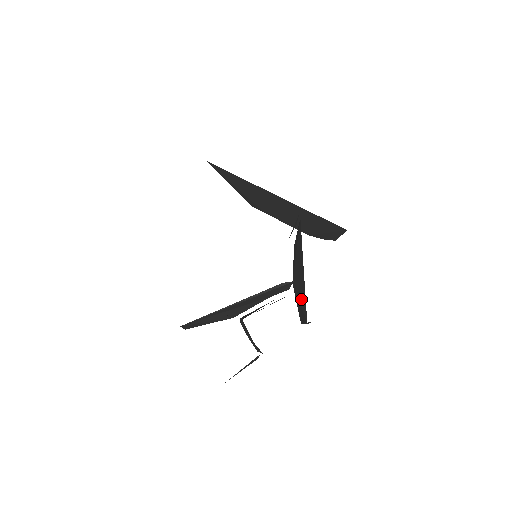
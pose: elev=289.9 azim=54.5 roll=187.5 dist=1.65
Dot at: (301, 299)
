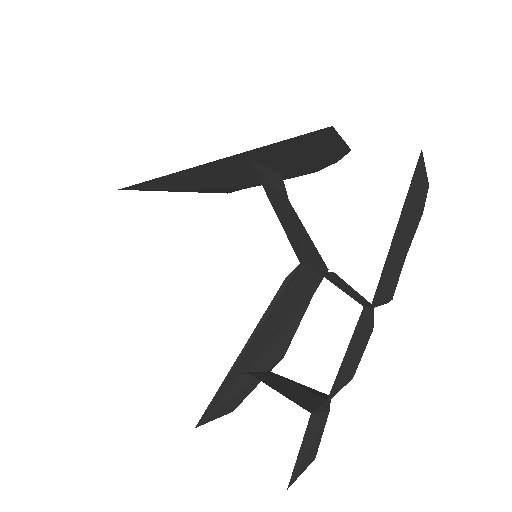
Dot at: occluded
